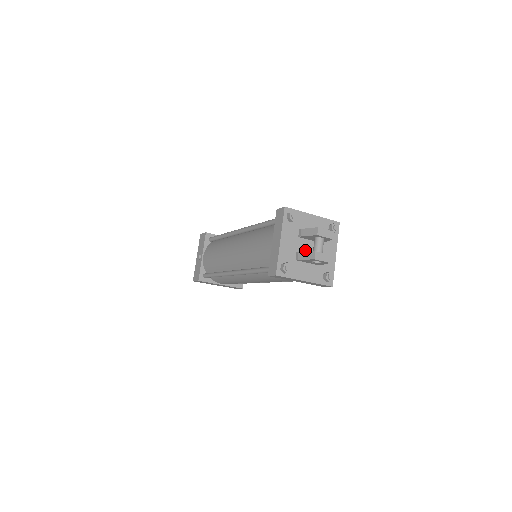
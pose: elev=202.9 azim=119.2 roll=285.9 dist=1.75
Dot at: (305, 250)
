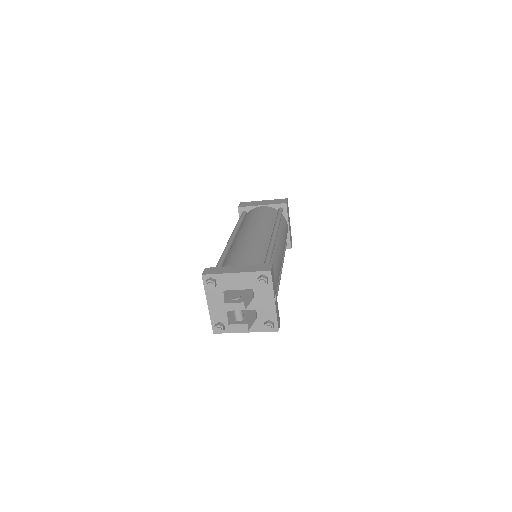
Dot at: occluded
